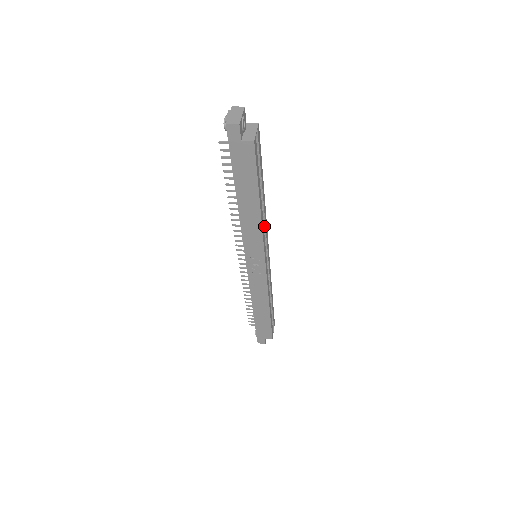
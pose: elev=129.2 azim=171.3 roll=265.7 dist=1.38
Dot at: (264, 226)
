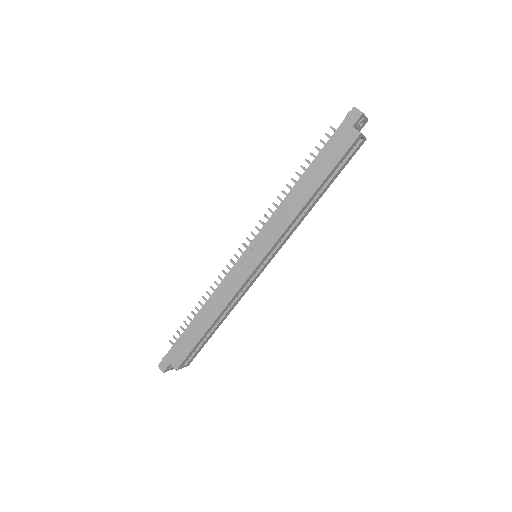
Dot at: (290, 230)
